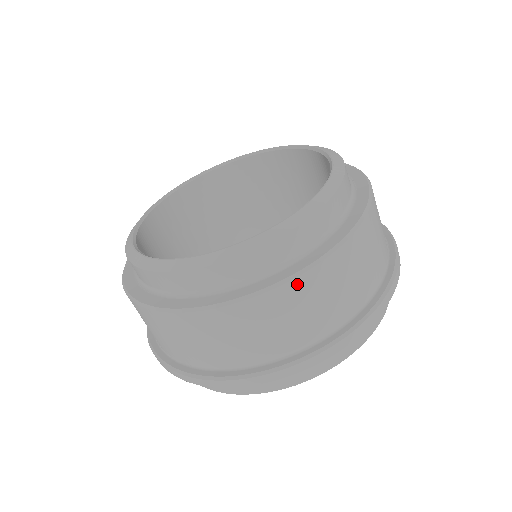
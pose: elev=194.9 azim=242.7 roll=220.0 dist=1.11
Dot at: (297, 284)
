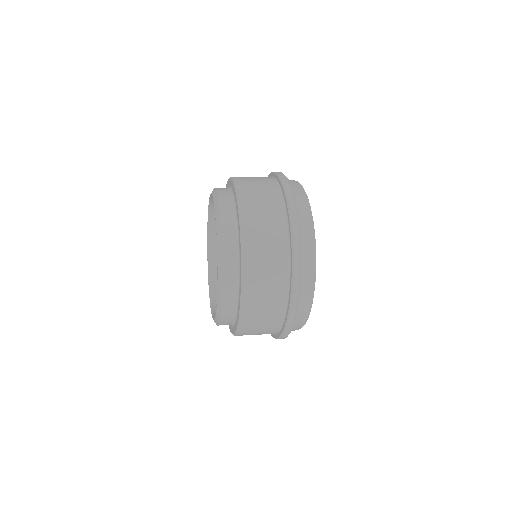
Dot at: (245, 315)
